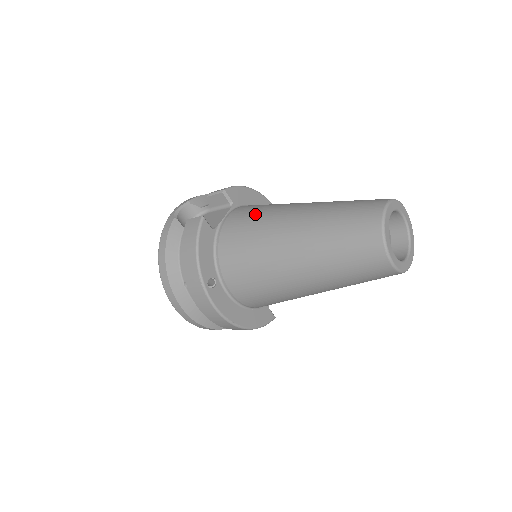
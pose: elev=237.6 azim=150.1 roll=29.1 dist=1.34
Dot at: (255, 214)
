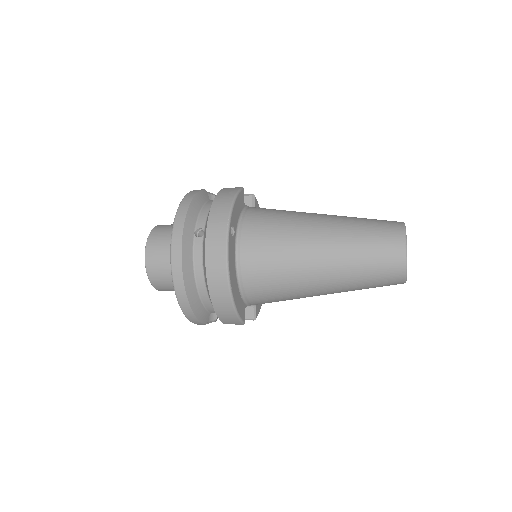
Dot at: occluded
